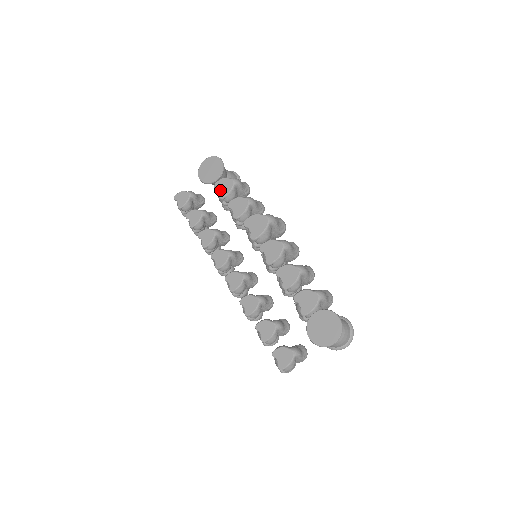
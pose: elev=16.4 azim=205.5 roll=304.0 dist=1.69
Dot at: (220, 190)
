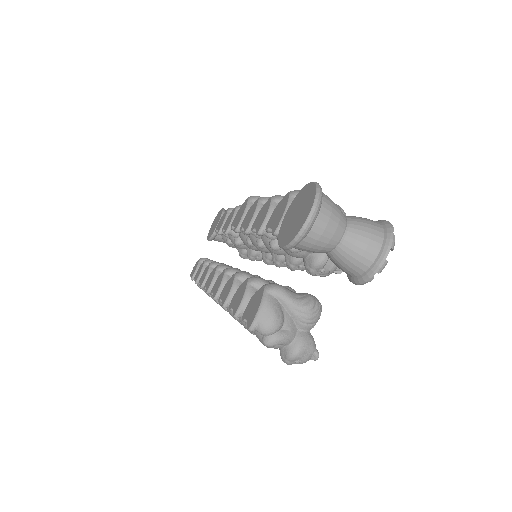
Dot at: (218, 228)
